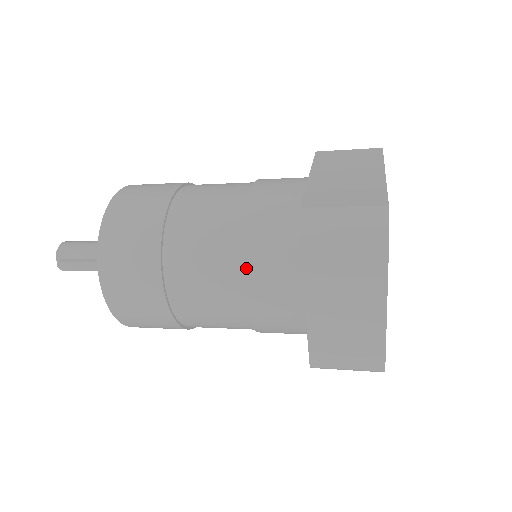
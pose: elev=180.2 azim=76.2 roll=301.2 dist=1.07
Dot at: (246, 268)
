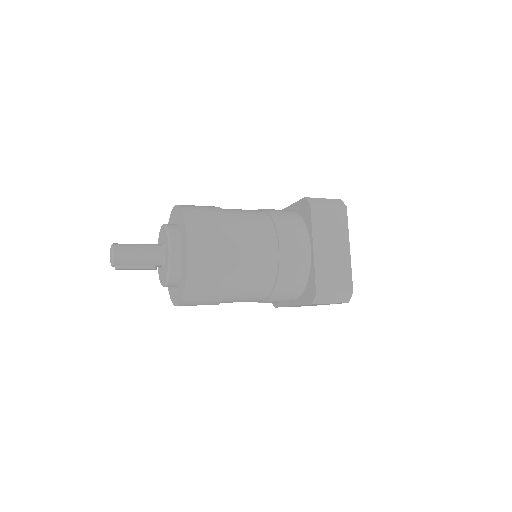
Dot at: (271, 298)
